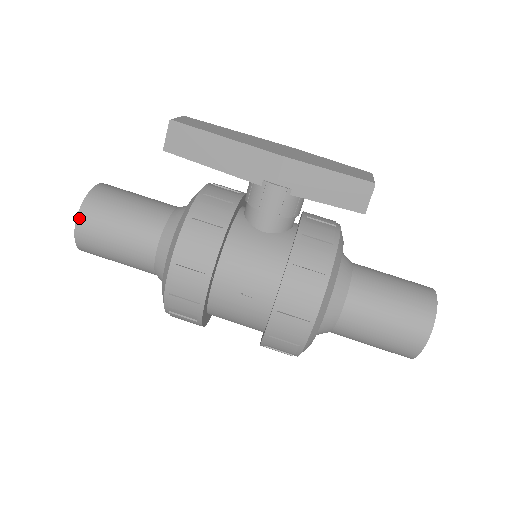
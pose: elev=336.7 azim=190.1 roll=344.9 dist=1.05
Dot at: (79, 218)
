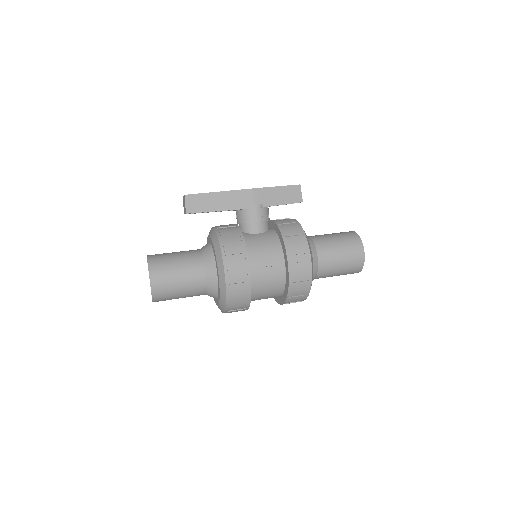
Dot at: (150, 273)
